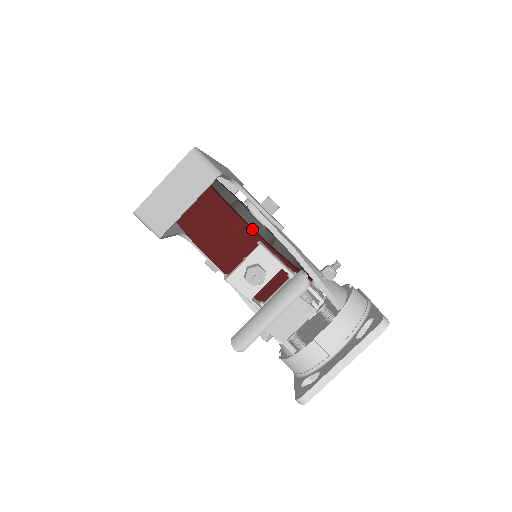
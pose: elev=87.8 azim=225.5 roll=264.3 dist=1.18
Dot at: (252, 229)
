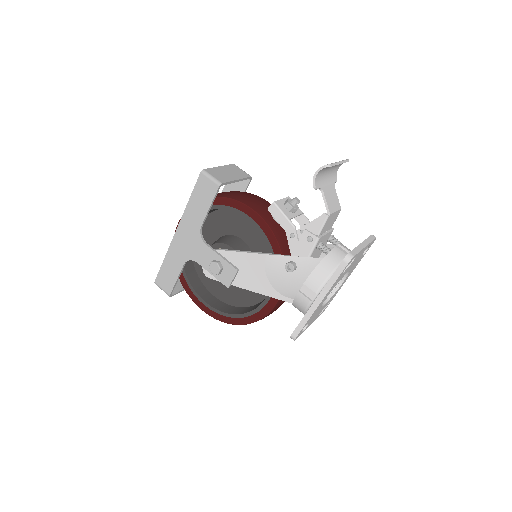
Dot at: occluded
